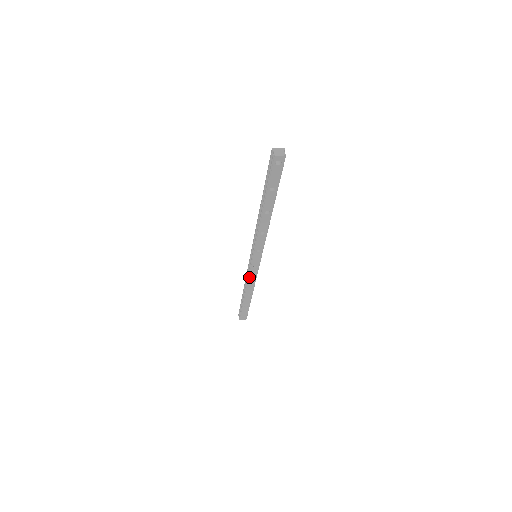
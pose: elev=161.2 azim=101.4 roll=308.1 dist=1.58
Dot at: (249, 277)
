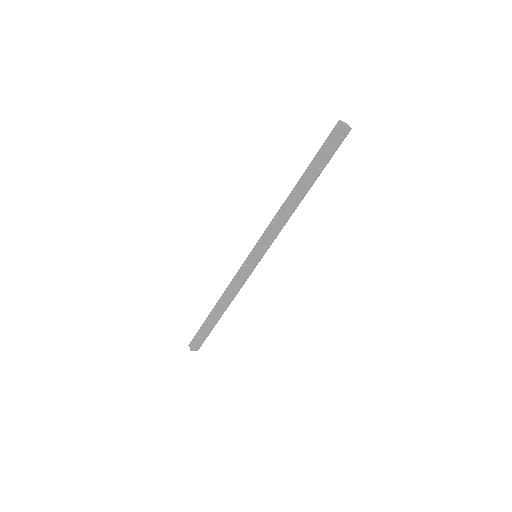
Dot at: (236, 284)
